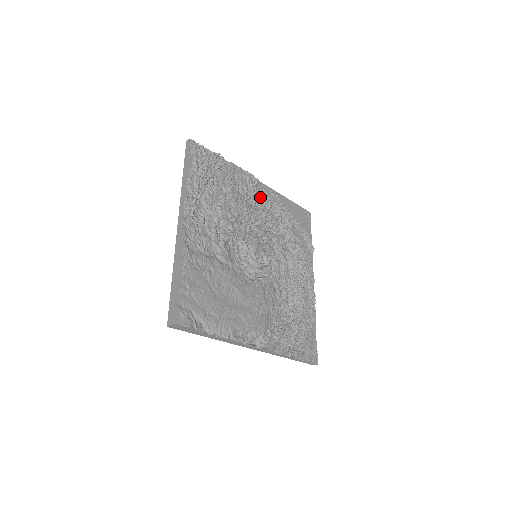
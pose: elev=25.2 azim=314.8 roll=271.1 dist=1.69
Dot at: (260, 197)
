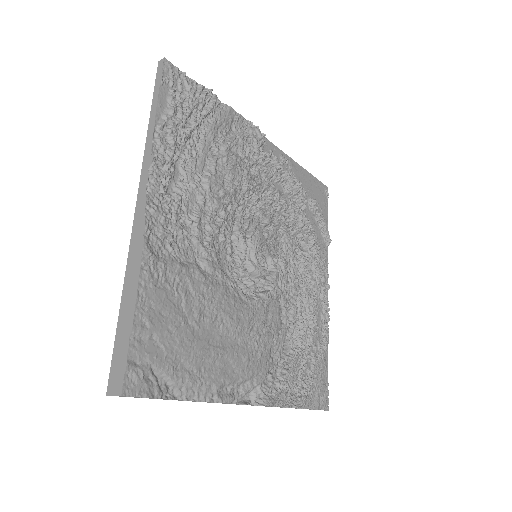
Dot at: (266, 163)
